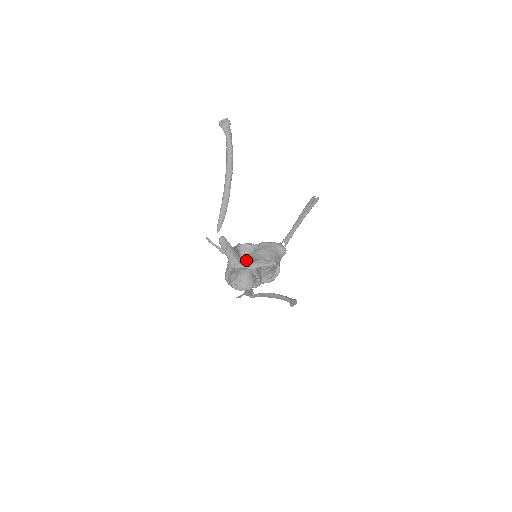
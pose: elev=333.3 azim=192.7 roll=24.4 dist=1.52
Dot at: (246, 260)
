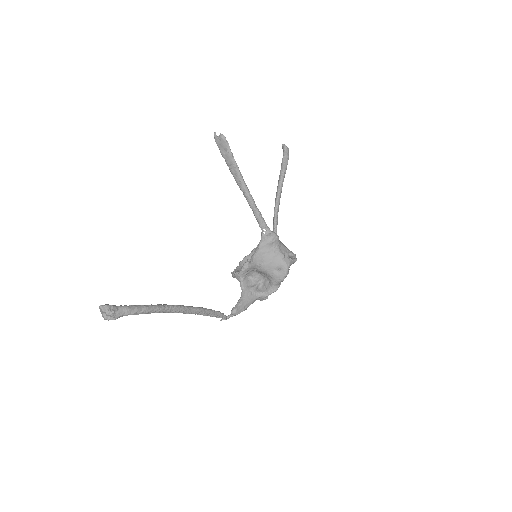
Dot at: (259, 277)
